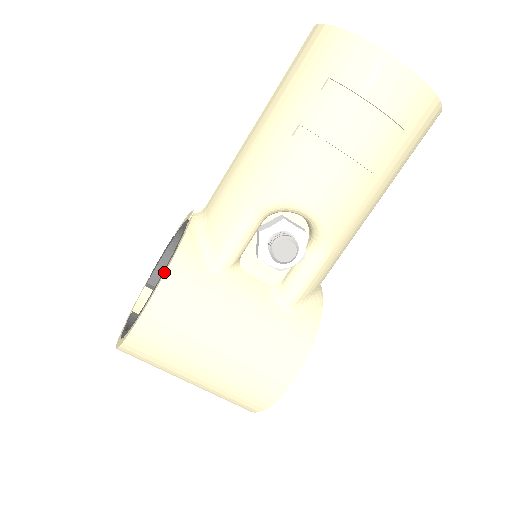
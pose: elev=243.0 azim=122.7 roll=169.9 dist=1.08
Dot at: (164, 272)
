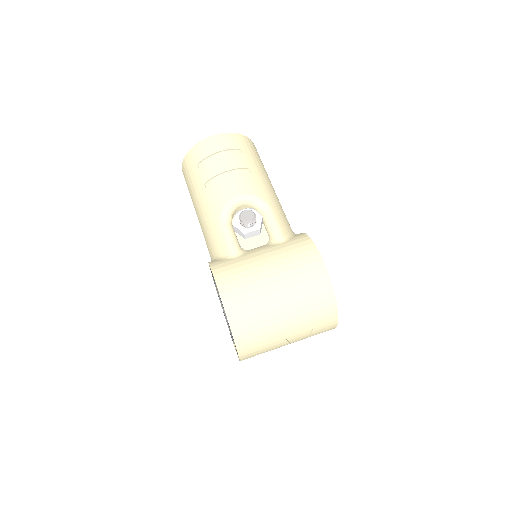
Dot at: occluded
